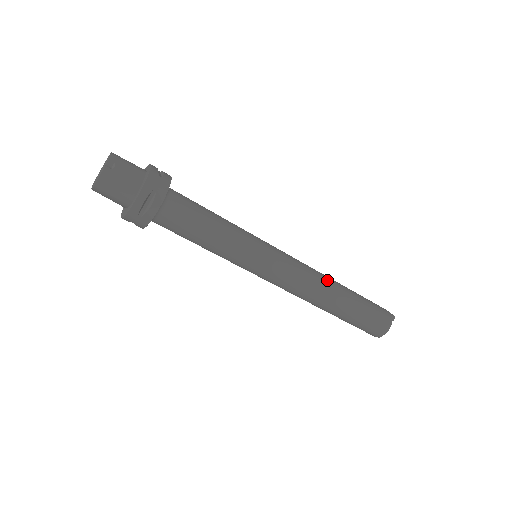
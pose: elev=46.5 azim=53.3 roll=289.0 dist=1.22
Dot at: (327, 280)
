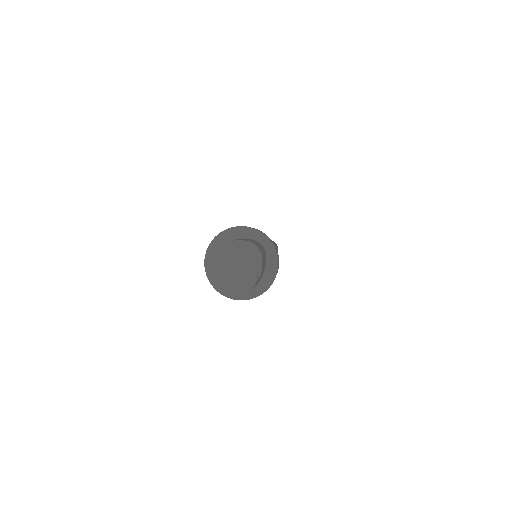
Dot at: occluded
